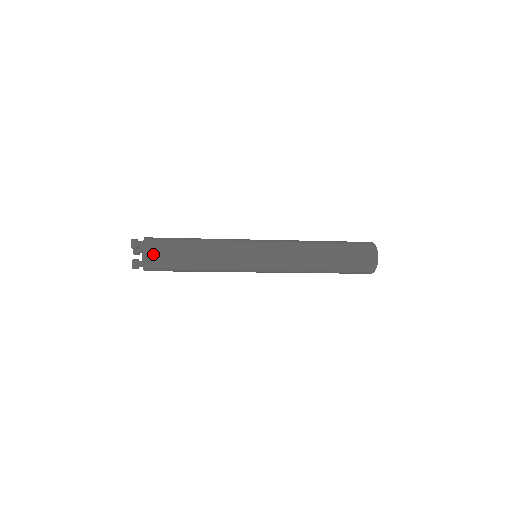
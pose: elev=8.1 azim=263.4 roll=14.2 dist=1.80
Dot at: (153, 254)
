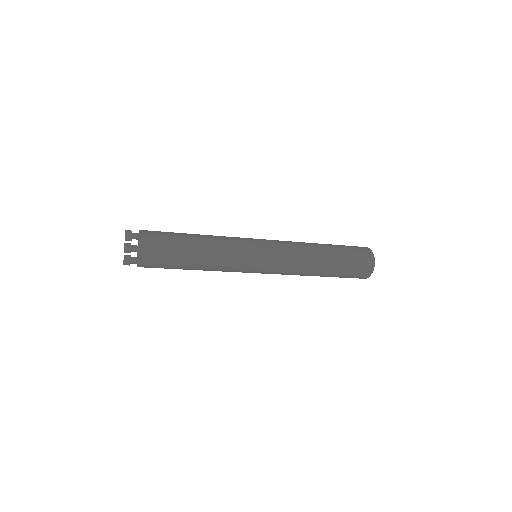
Dot at: (152, 241)
